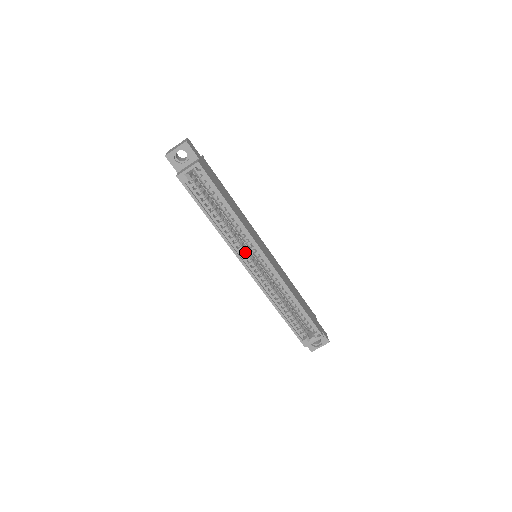
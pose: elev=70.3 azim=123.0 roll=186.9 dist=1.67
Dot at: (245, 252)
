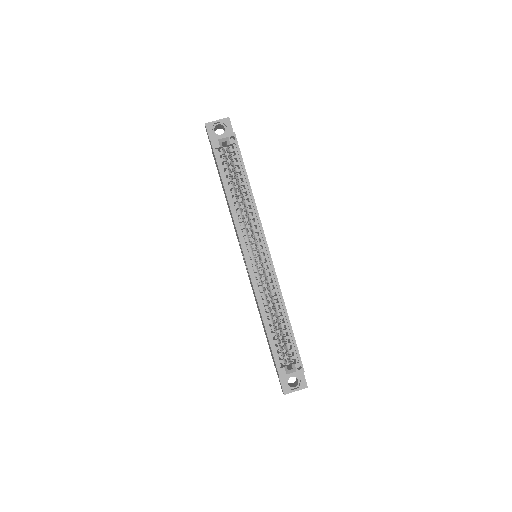
Dot at: (249, 239)
